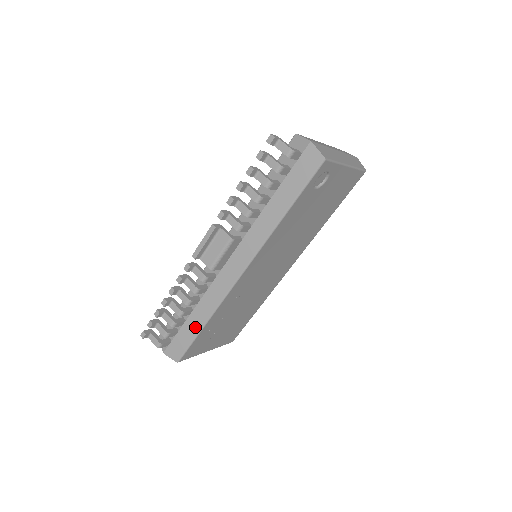
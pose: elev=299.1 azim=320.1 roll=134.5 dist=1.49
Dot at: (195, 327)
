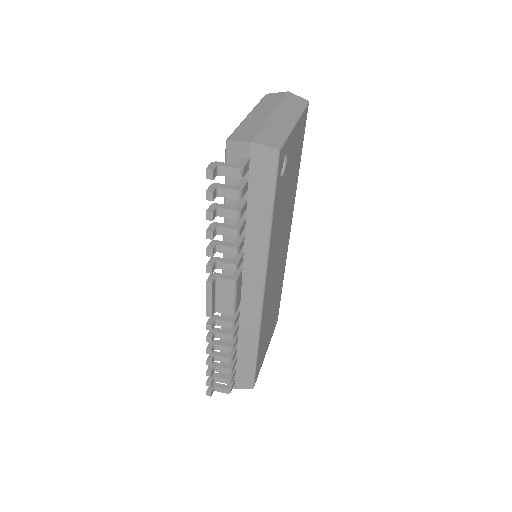
Dot at: (249, 357)
